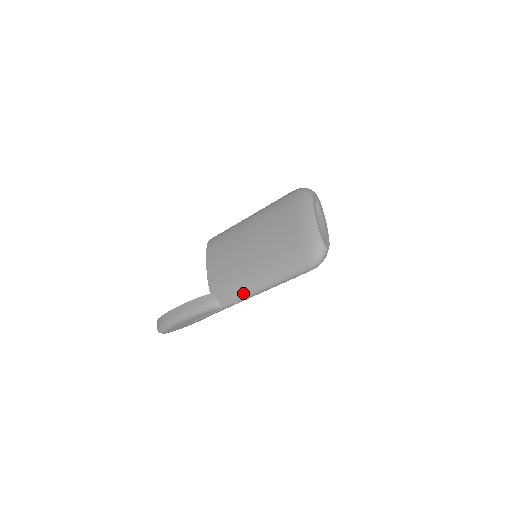
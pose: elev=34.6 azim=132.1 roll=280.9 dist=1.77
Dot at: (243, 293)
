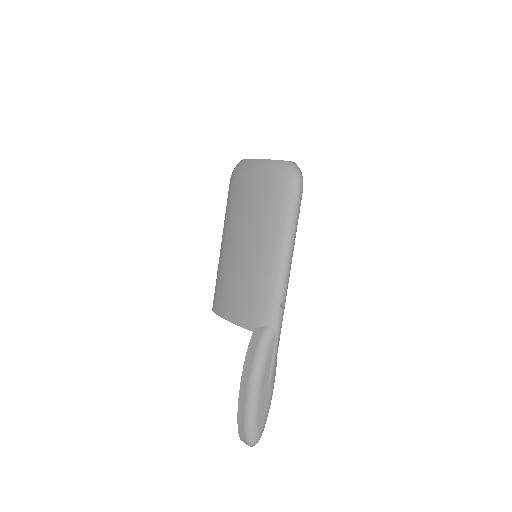
Dot at: (276, 286)
